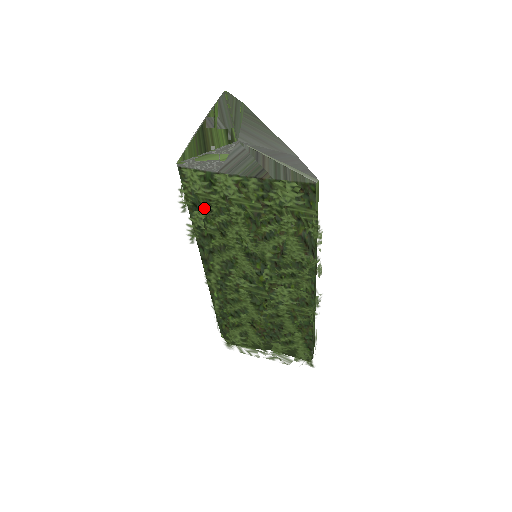
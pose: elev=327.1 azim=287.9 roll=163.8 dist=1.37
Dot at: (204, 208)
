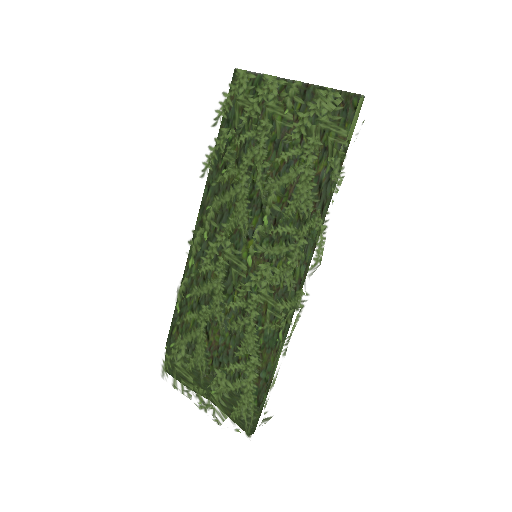
Dot at: (236, 116)
